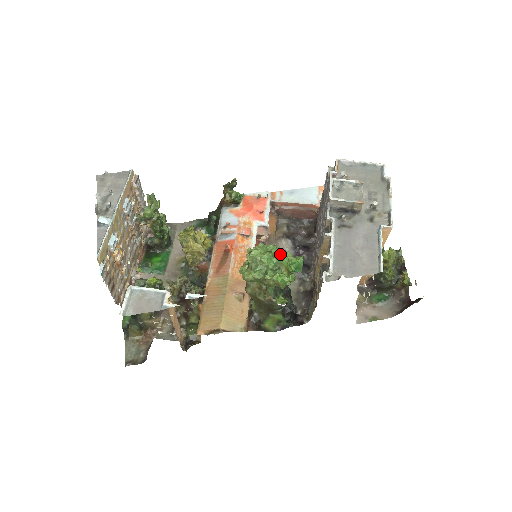
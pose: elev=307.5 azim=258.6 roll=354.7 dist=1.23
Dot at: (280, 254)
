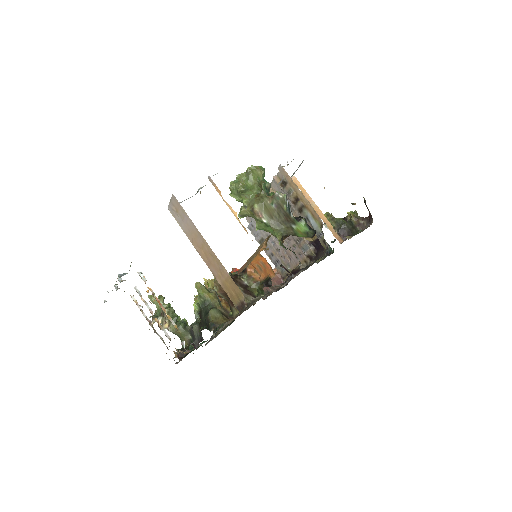
Dot at: occluded
